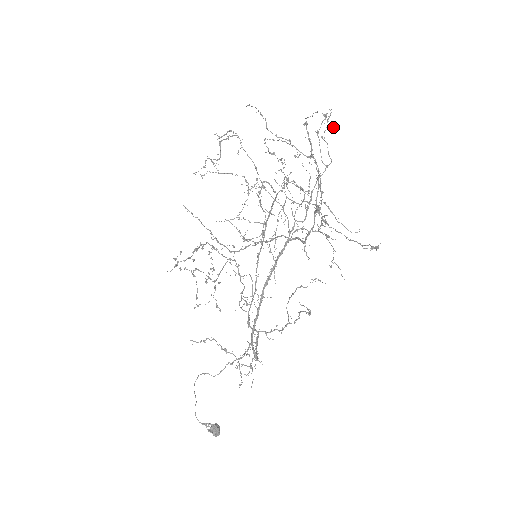
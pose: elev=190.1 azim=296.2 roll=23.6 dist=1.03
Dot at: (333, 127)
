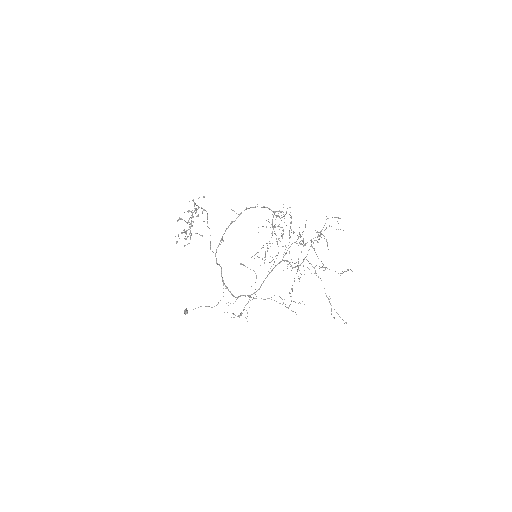
Dot at: occluded
